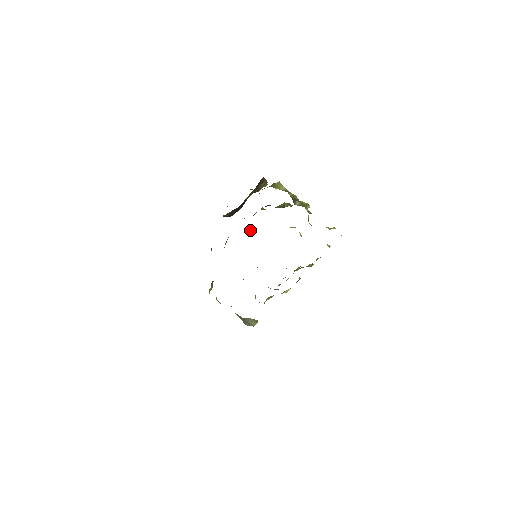
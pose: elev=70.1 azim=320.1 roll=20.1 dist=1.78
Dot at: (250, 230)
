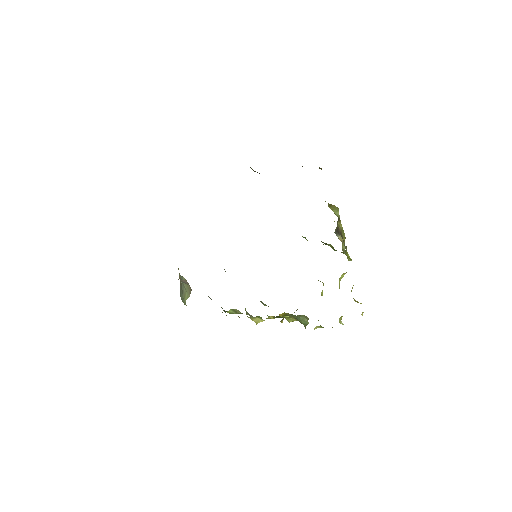
Dot at: occluded
